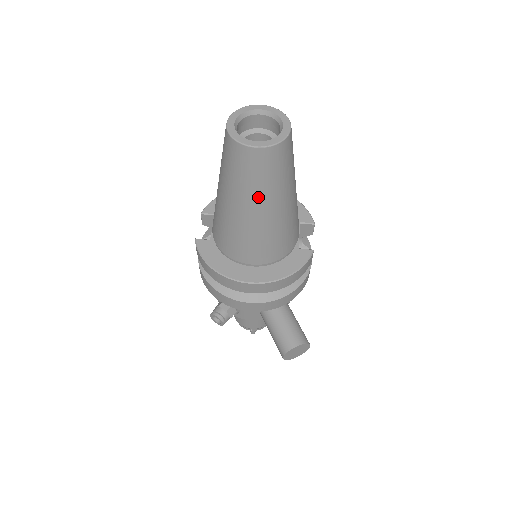
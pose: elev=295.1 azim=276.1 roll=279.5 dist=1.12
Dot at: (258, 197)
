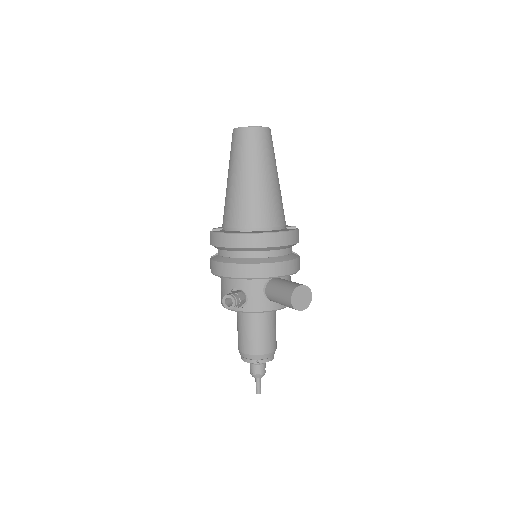
Dot at: (256, 164)
